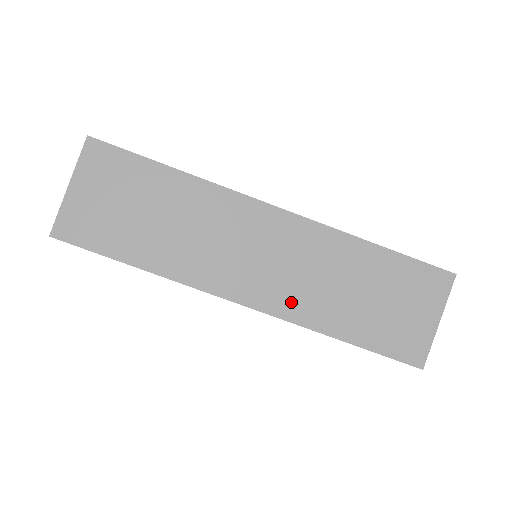
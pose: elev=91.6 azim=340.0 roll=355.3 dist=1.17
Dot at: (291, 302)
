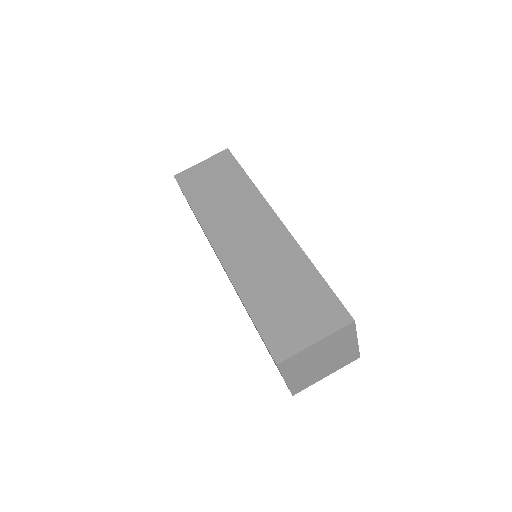
Dot at: (239, 267)
